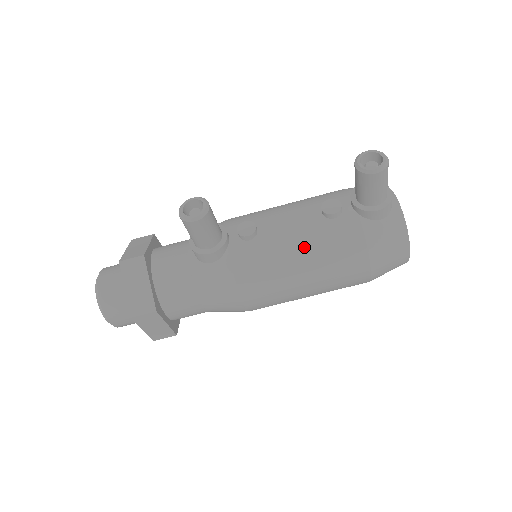
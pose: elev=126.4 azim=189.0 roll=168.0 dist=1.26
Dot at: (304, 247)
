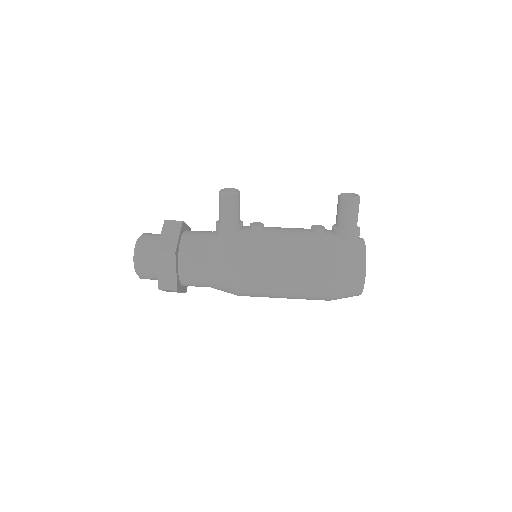
Dot at: (292, 243)
